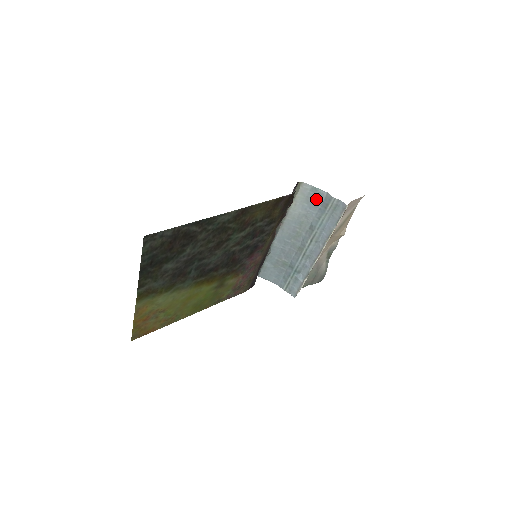
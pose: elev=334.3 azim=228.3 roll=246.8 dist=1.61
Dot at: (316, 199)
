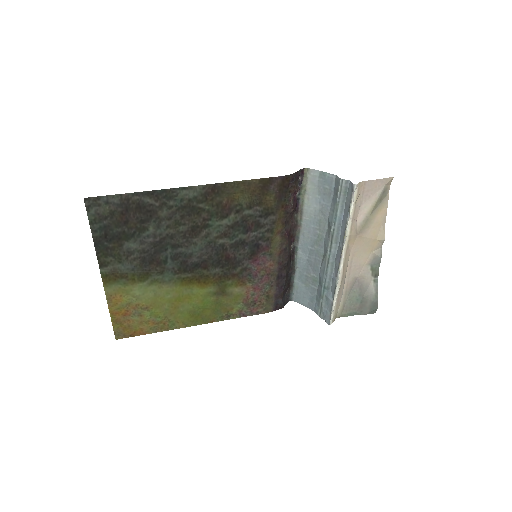
Dot at: (327, 187)
